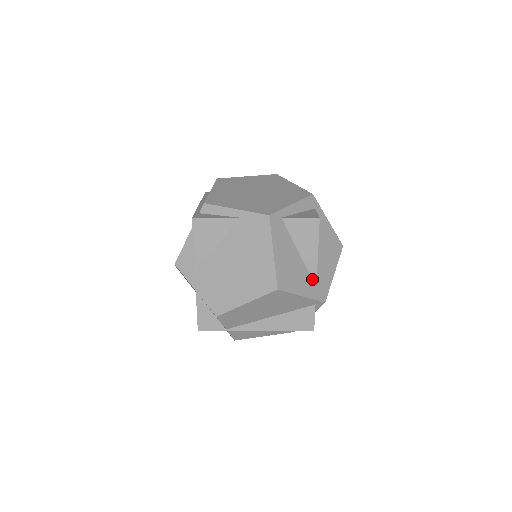
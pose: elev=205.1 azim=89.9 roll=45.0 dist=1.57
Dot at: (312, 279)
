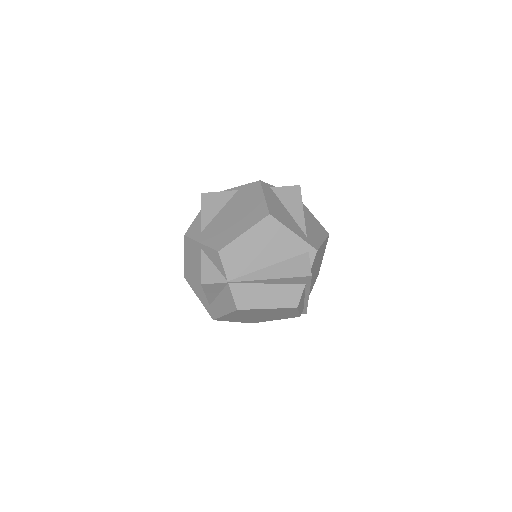
Dot at: (302, 230)
